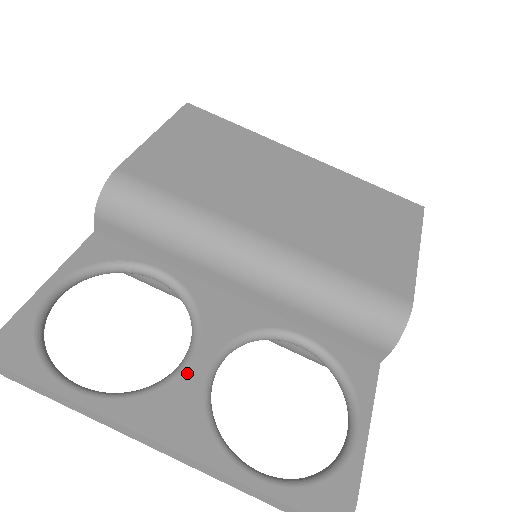
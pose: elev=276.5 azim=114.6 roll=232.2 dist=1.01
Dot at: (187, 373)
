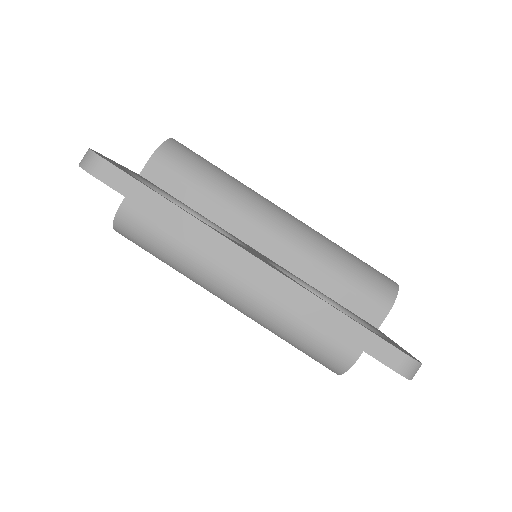
Dot at: (251, 250)
